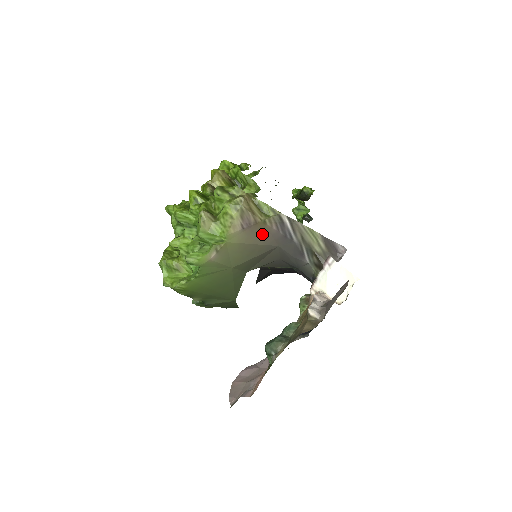
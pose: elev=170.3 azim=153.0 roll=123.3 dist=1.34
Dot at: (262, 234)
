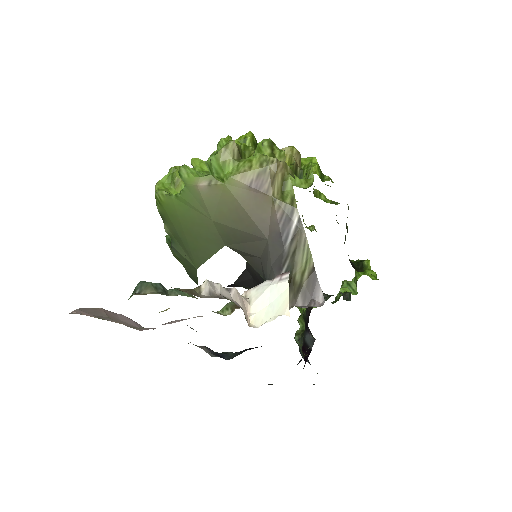
Dot at: (263, 211)
